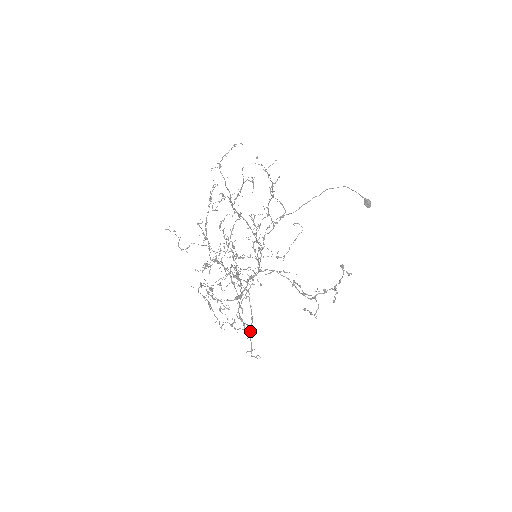
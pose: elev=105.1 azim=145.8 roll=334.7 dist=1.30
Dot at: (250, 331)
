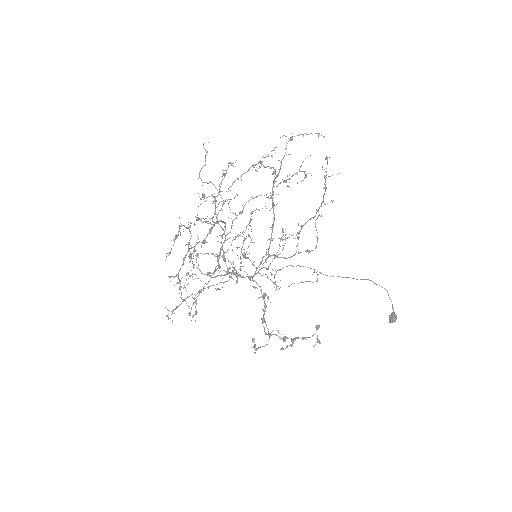
Dot at: (188, 297)
